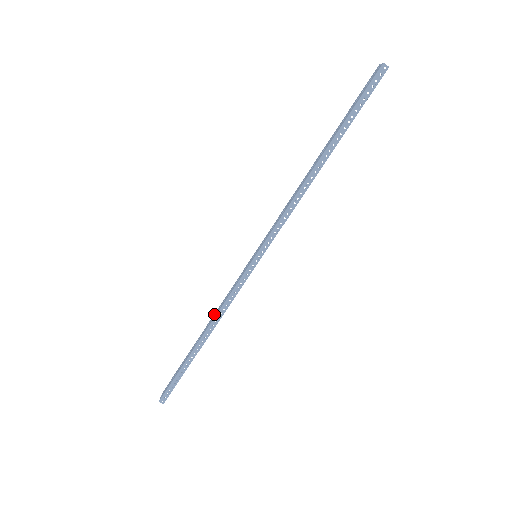
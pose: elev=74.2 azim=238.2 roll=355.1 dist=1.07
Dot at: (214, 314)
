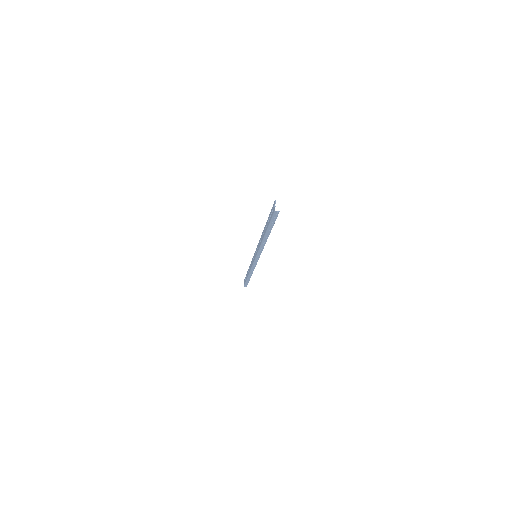
Dot at: (250, 265)
